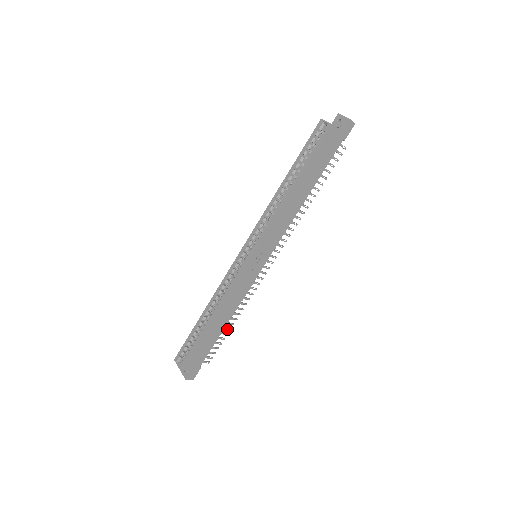
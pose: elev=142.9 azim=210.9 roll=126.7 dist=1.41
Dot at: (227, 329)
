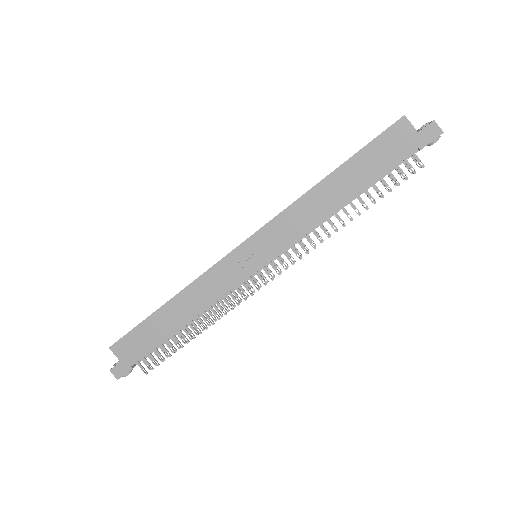
Dot at: (184, 338)
